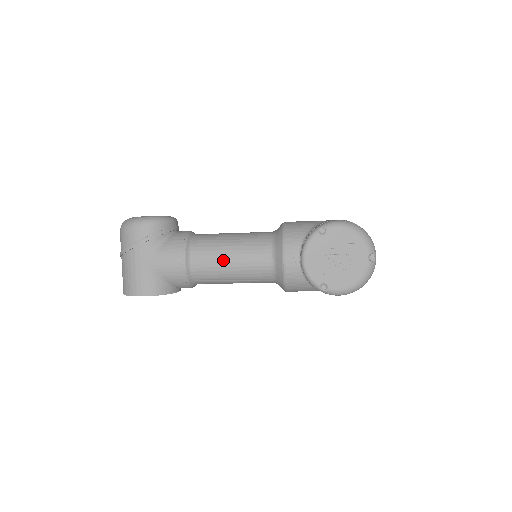
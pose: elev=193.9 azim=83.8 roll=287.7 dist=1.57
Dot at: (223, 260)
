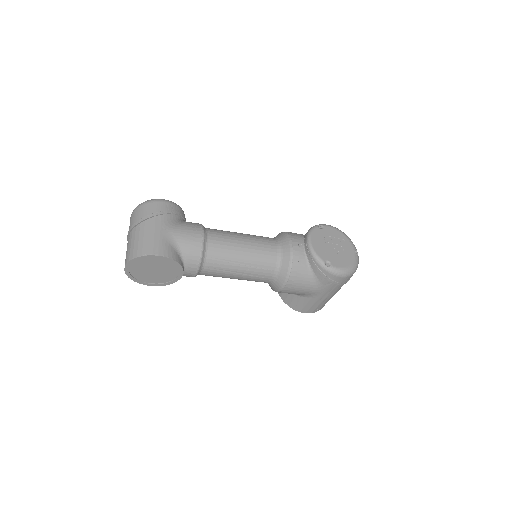
Dot at: (237, 241)
